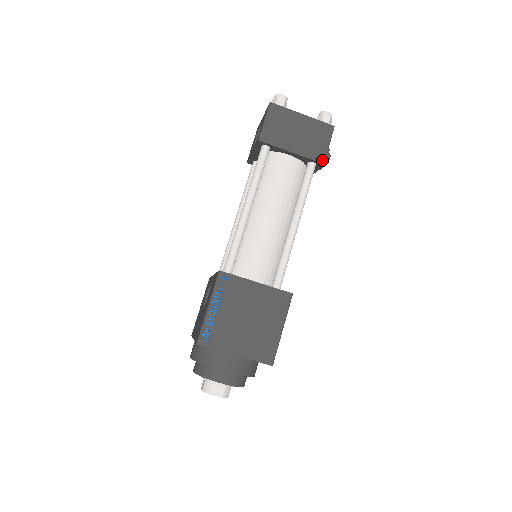
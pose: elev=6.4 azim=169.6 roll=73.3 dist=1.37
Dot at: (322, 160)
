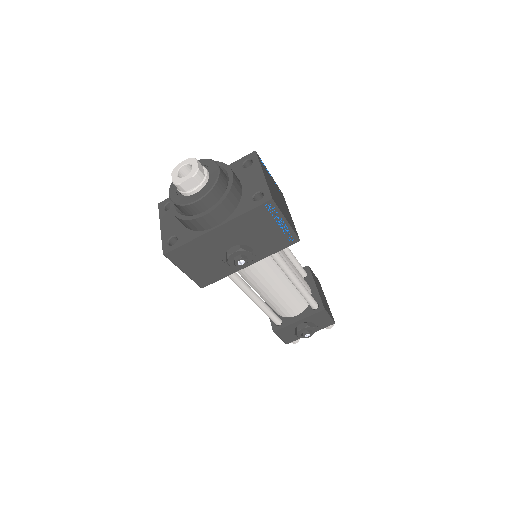
Dot at: (325, 308)
